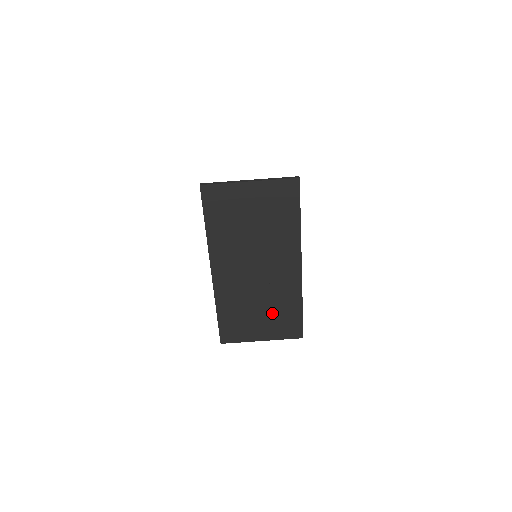
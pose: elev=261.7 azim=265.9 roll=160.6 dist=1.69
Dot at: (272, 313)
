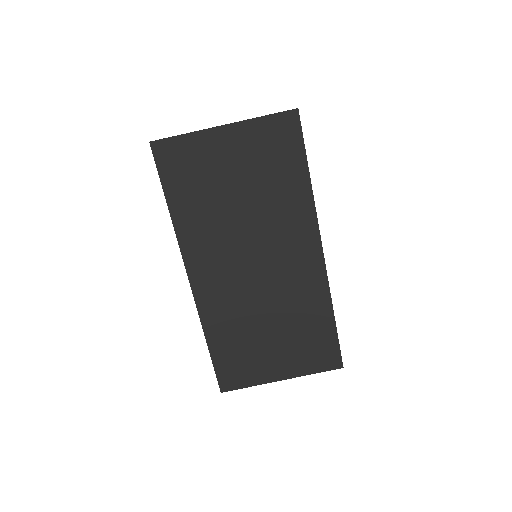
Dot at: (290, 334)
